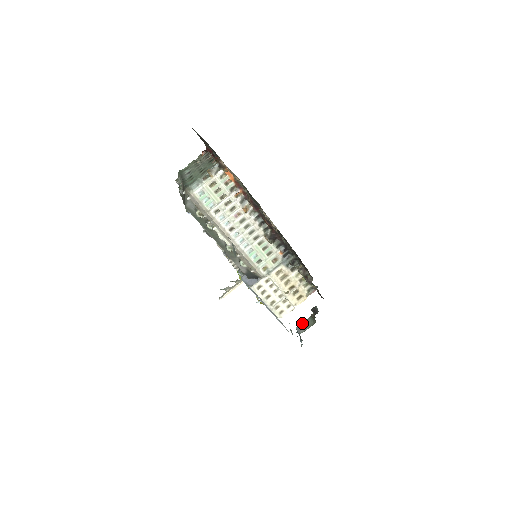
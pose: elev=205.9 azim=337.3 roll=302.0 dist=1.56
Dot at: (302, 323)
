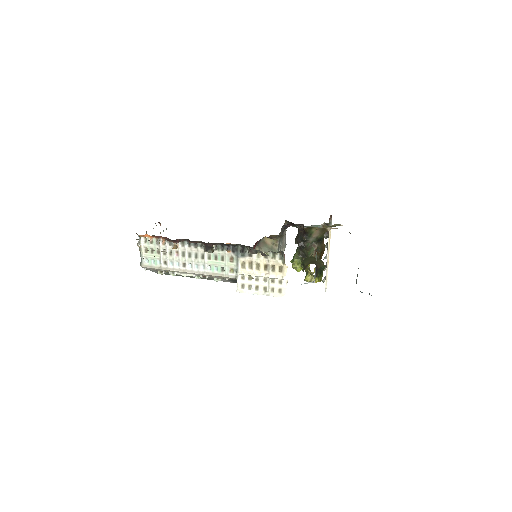
Dot at: occluded
